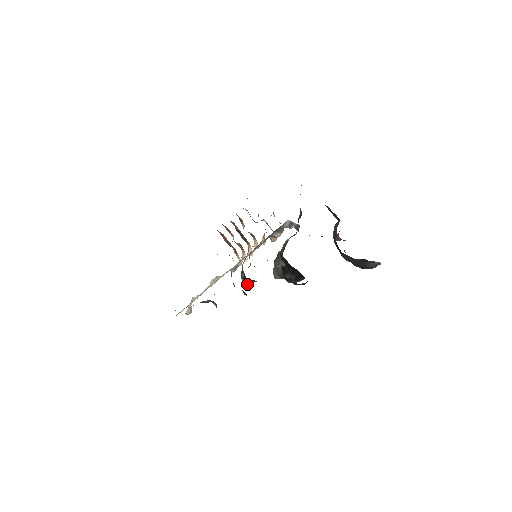
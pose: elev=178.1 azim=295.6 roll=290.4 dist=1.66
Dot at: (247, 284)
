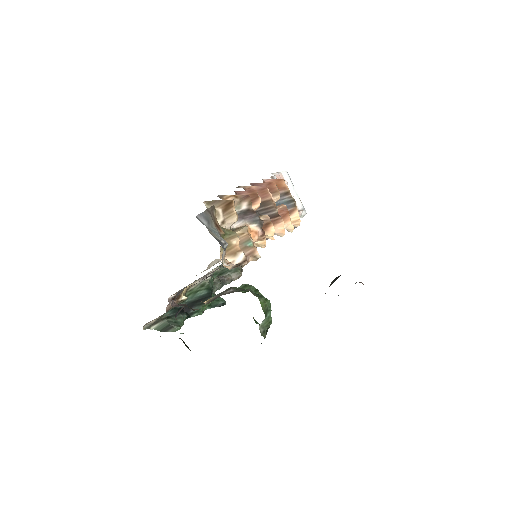
Dot at: occluded
